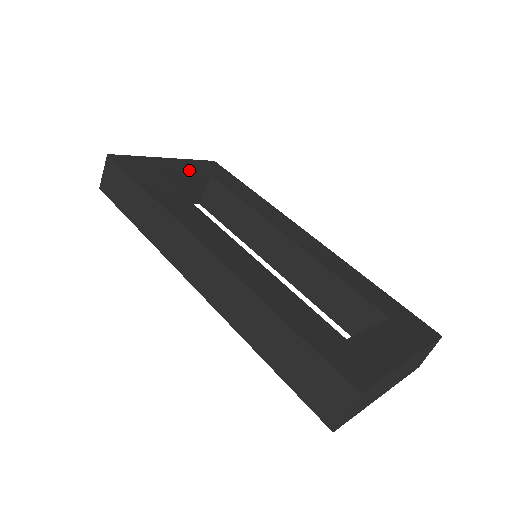
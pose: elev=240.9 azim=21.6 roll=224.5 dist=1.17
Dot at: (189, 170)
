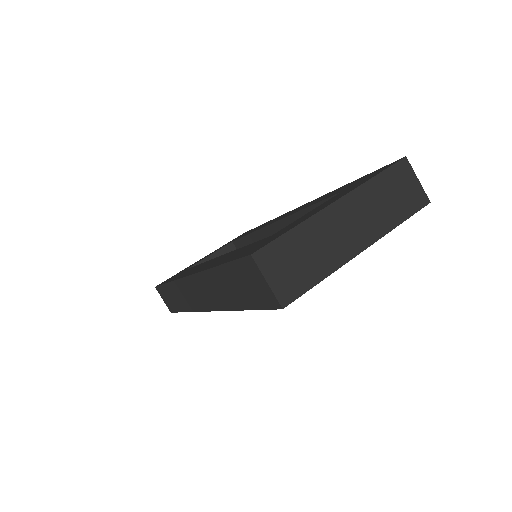
Dot at: occluded
